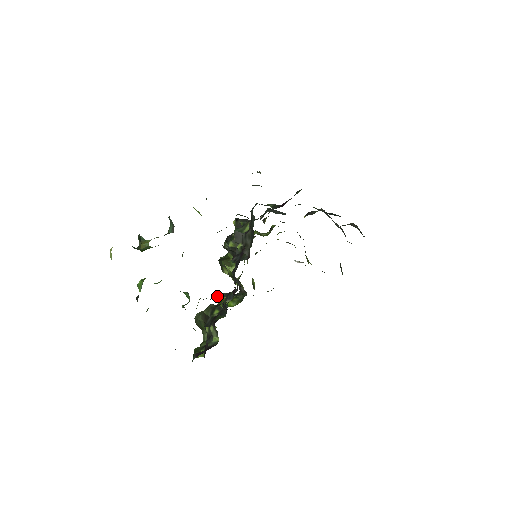
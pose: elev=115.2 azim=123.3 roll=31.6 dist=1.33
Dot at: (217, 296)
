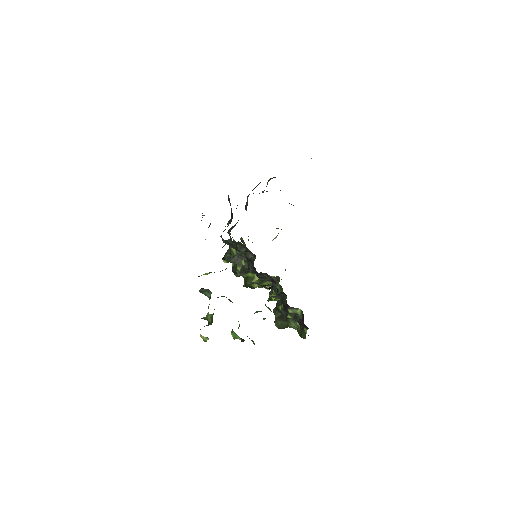
Dot at: (270, 299)
